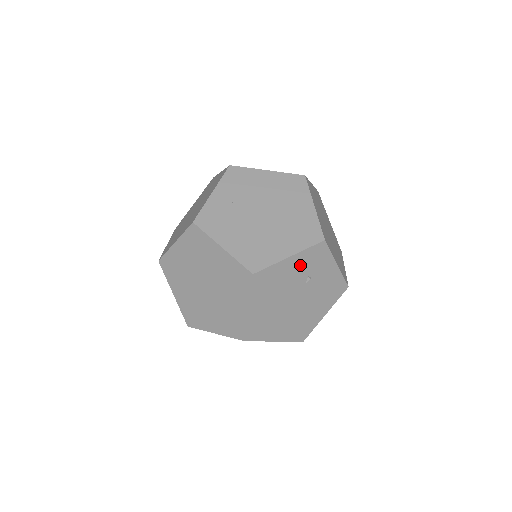
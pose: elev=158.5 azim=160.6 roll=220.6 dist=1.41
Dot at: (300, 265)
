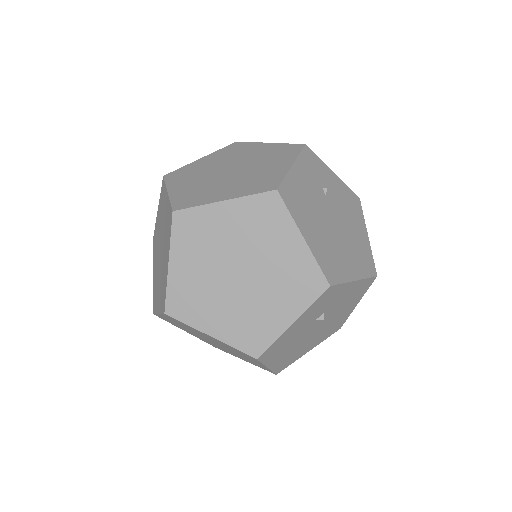
Dot at: (307, 175)
